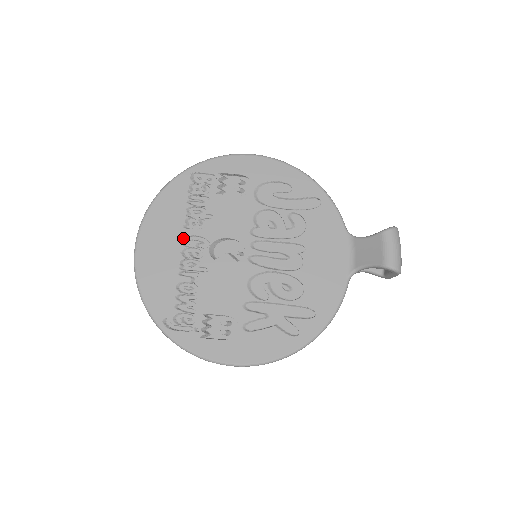
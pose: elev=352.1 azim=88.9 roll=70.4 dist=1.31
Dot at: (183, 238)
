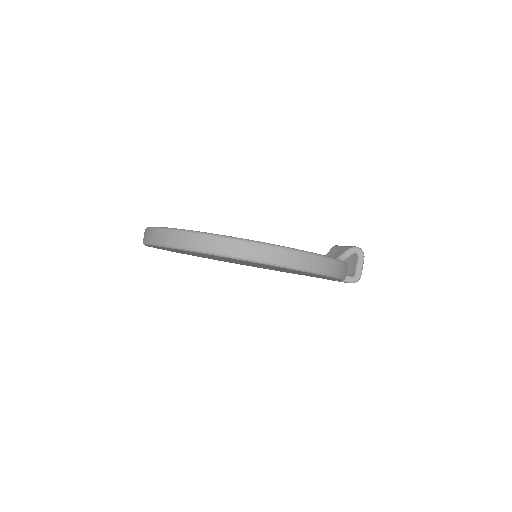
Dot at: occluded
